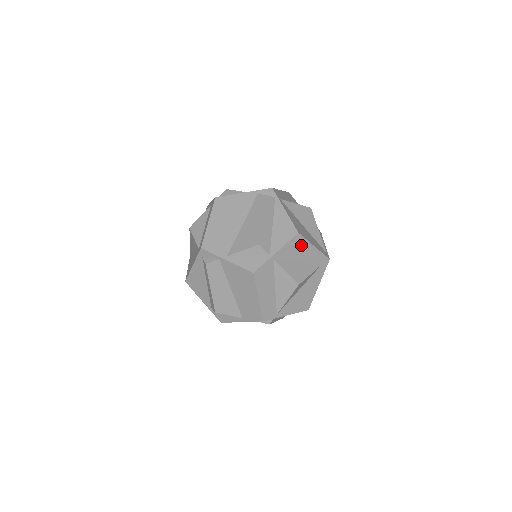
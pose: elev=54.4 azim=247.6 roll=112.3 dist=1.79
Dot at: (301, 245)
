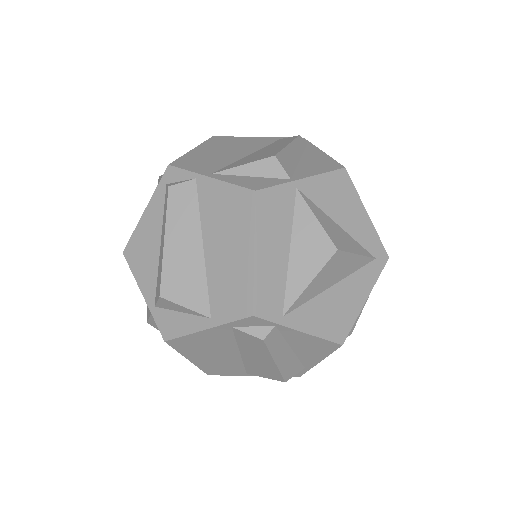
Dot at: (346, 195)
